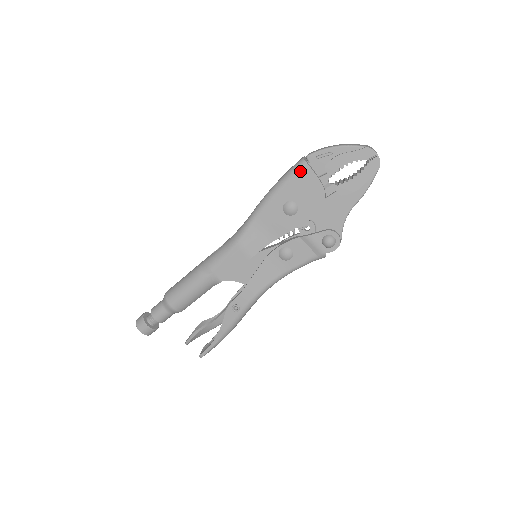
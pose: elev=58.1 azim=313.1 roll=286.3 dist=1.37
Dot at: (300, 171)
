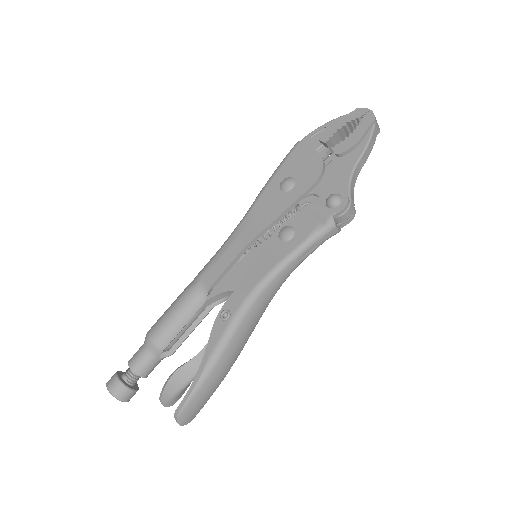
Dot at: (294, 150)
